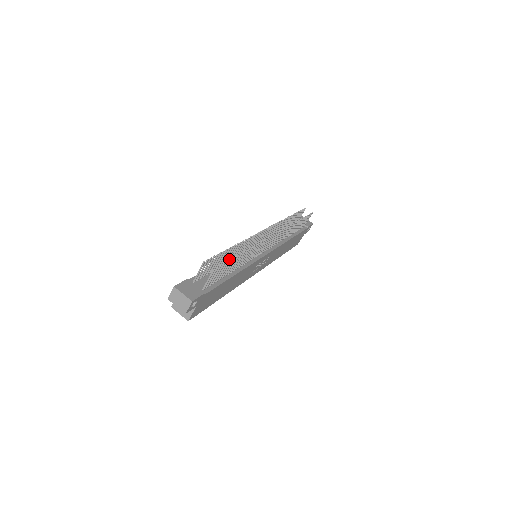
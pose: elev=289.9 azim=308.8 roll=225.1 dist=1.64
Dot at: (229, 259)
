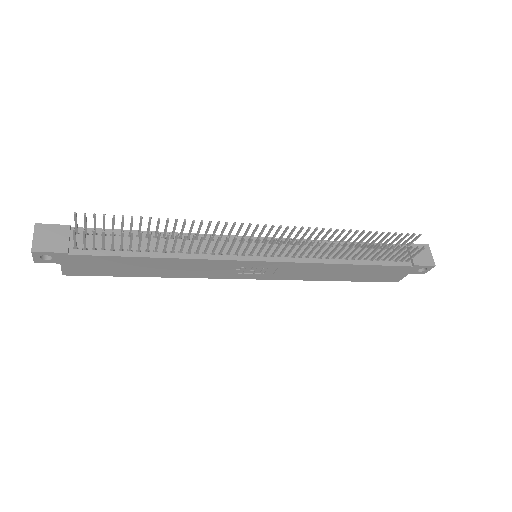
Dot at: (172, 234)
